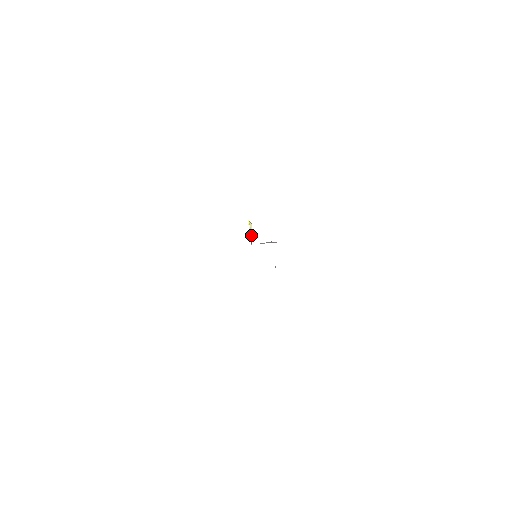
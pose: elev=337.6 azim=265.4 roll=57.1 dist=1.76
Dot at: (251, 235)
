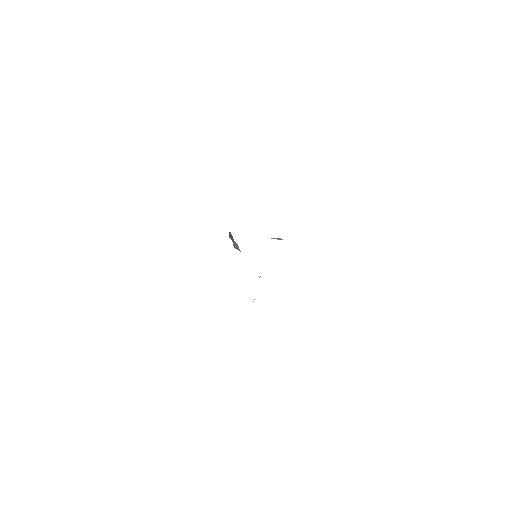
Dot at: (236, 244)
